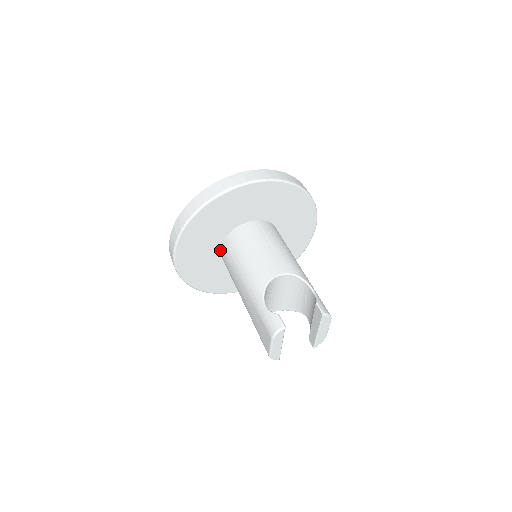
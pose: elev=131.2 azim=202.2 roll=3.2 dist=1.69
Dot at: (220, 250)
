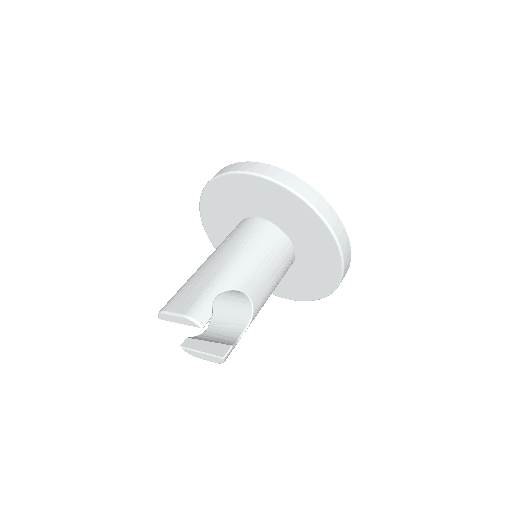
Dot at: (254, 217)
